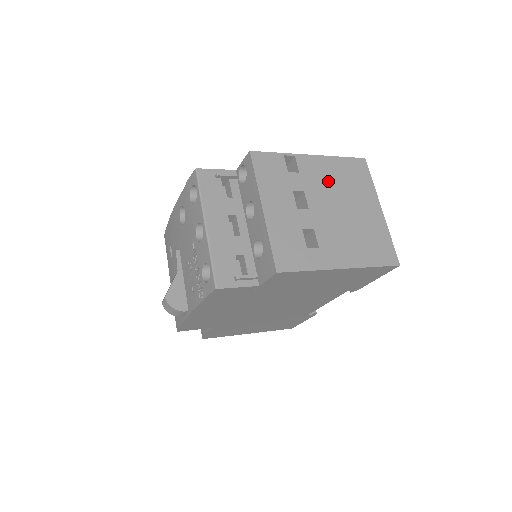
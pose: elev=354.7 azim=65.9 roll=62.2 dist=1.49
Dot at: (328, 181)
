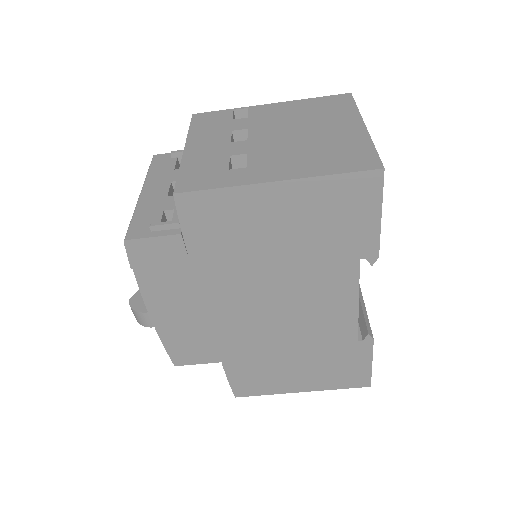
Dot at: (286, 117)
